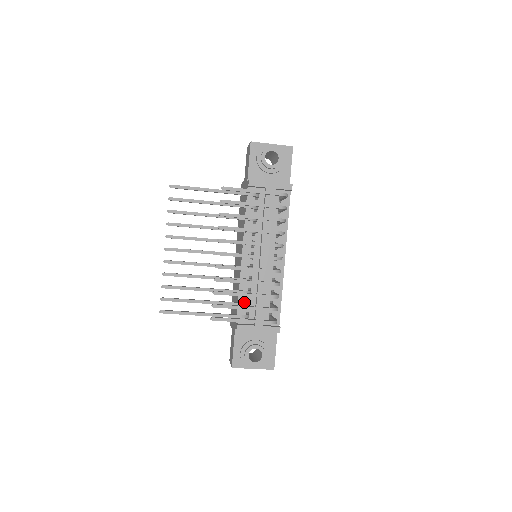
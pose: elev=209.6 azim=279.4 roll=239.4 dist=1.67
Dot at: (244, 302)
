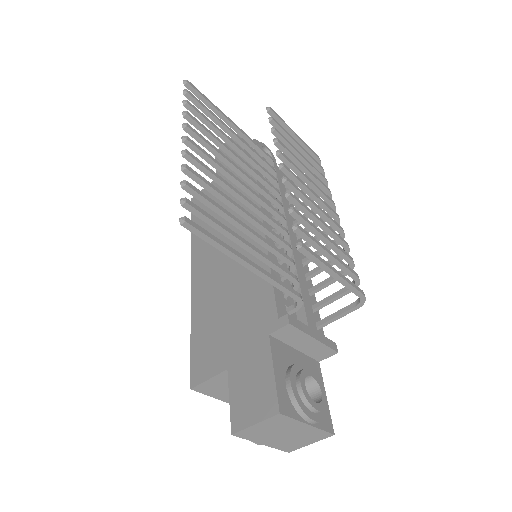
Dot at: occluded
